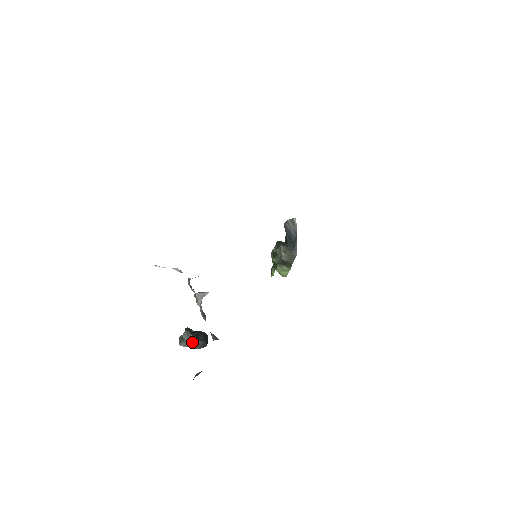
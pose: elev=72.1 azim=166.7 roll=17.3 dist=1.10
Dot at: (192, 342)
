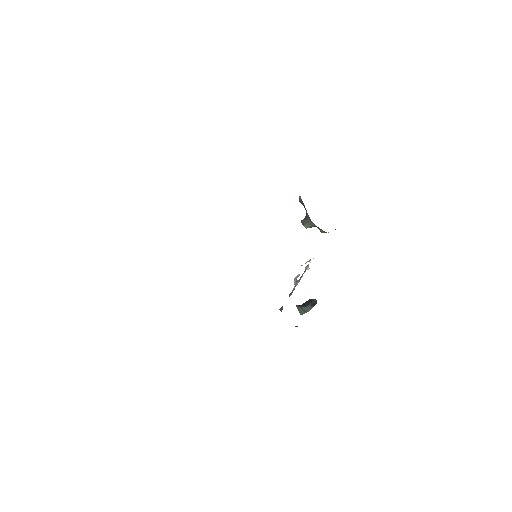
Dot at: (302, 310)
